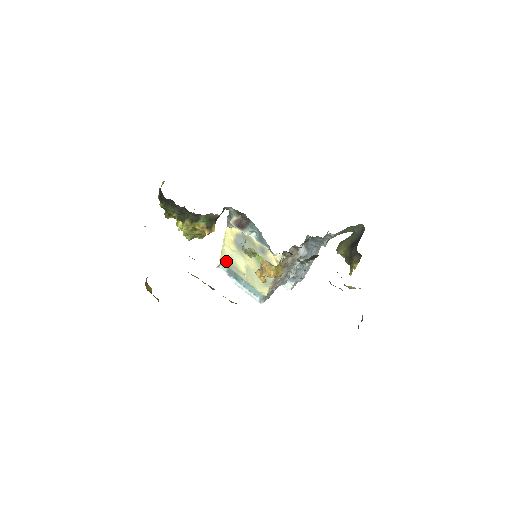
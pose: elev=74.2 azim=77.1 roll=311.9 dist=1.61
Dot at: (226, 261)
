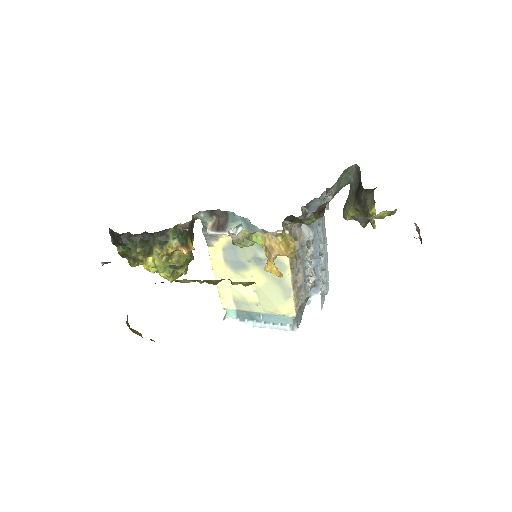
Dot at: (229, 302)
